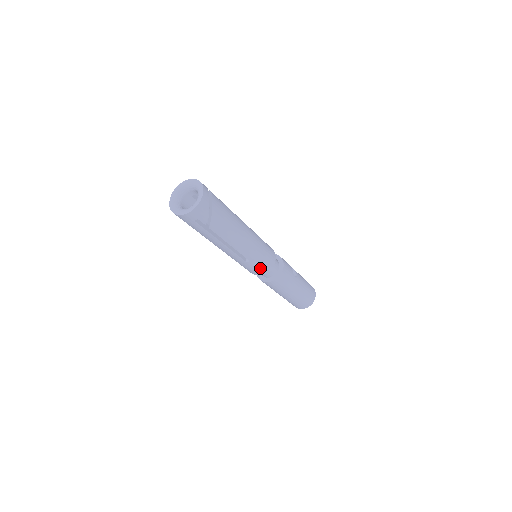
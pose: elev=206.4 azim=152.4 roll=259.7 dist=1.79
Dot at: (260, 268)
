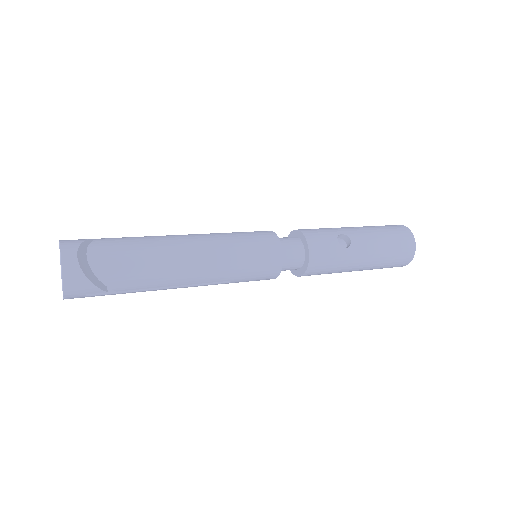
Dot at: (261, 277)
